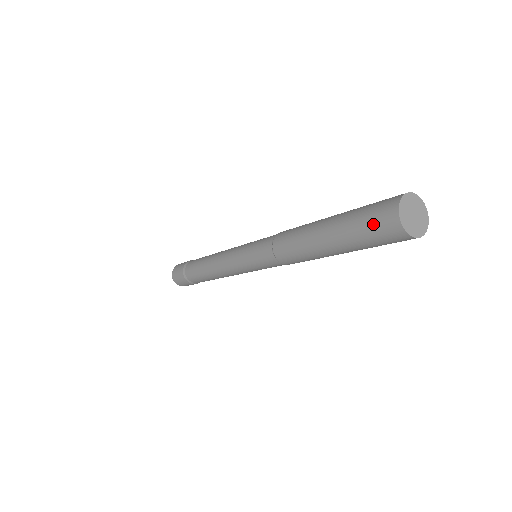
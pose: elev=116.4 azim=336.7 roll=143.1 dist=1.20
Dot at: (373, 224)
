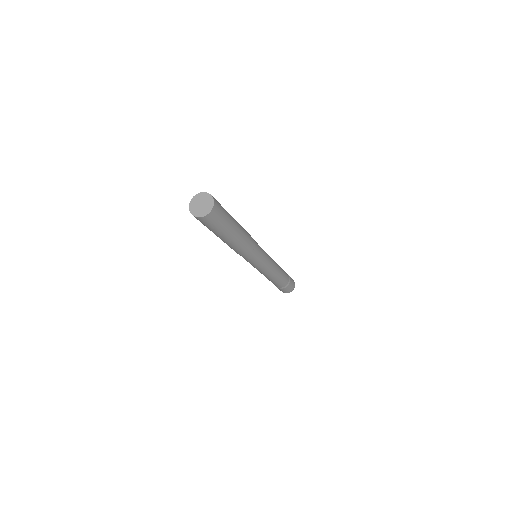
Dot at: (206, 225)
